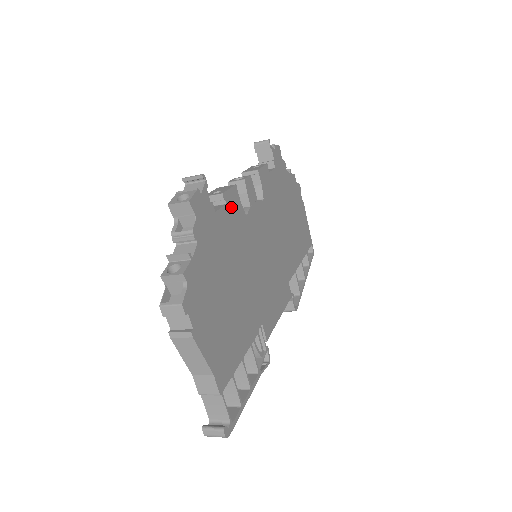
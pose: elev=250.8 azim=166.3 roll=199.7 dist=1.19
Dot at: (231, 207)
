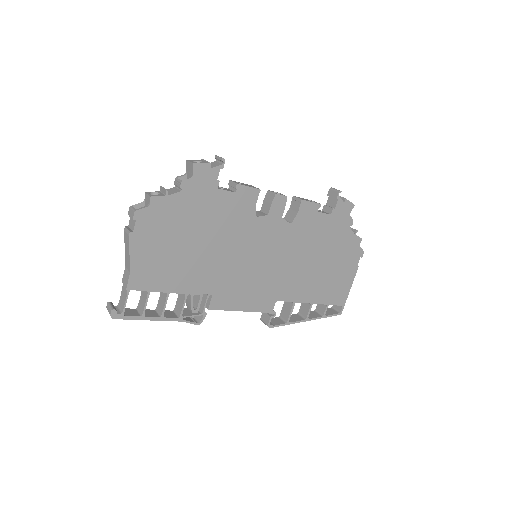
Dot at: (241, 198)
